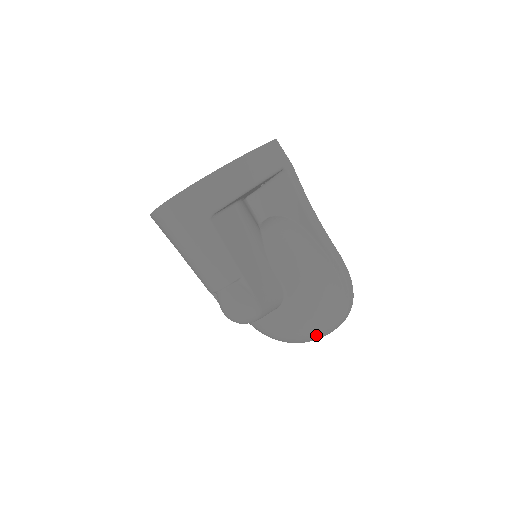
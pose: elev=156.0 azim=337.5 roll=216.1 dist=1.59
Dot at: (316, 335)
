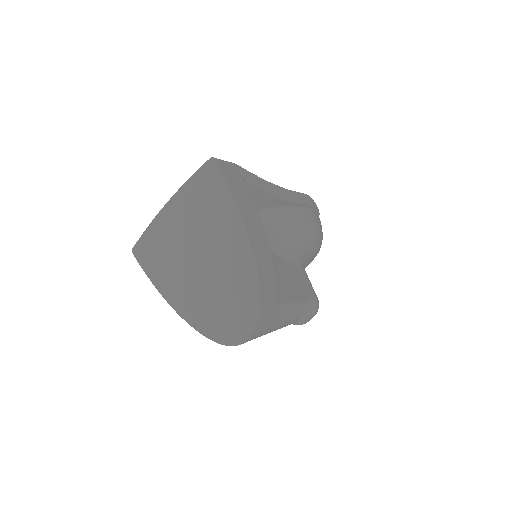
Dot at: occluded
